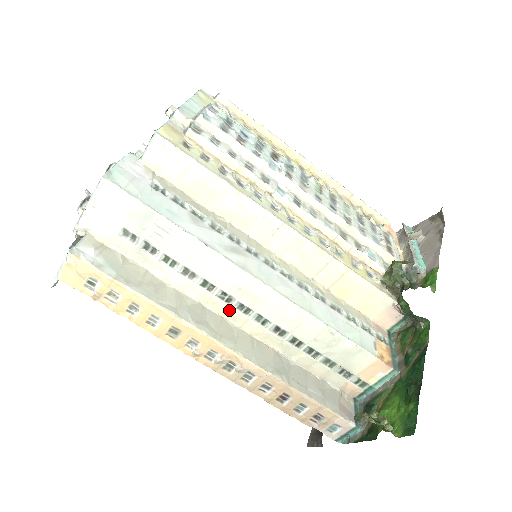
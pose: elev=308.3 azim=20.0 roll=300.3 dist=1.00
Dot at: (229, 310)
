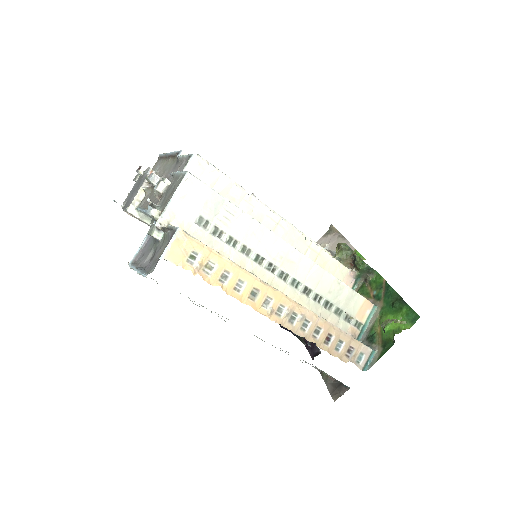
Dot at: (274, 280)
